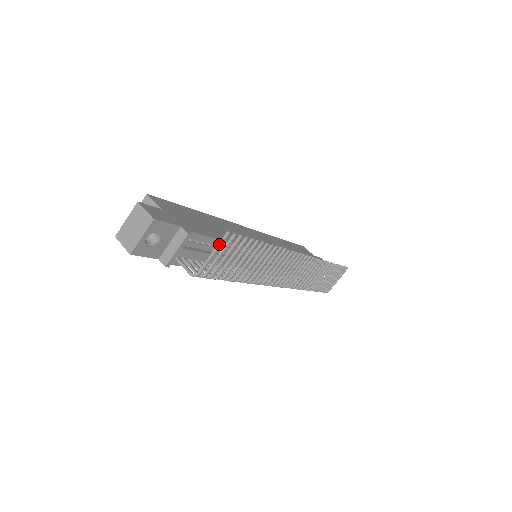
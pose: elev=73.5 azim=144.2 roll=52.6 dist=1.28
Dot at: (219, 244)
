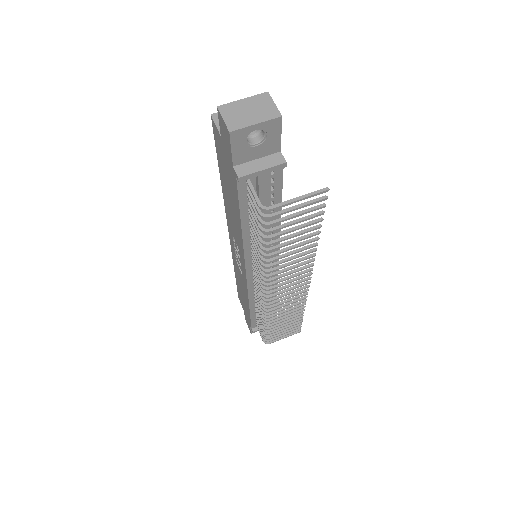
Dot at: (312, 193)
